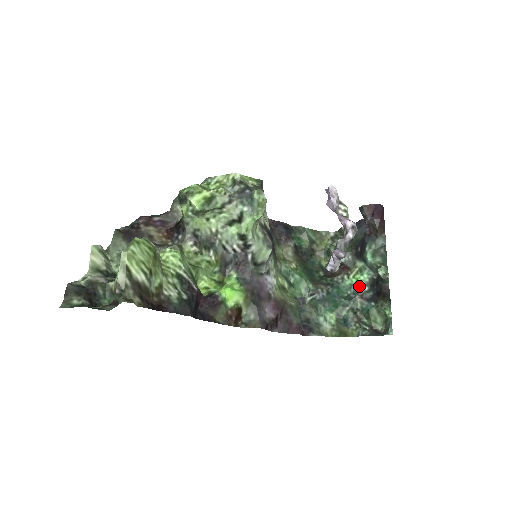
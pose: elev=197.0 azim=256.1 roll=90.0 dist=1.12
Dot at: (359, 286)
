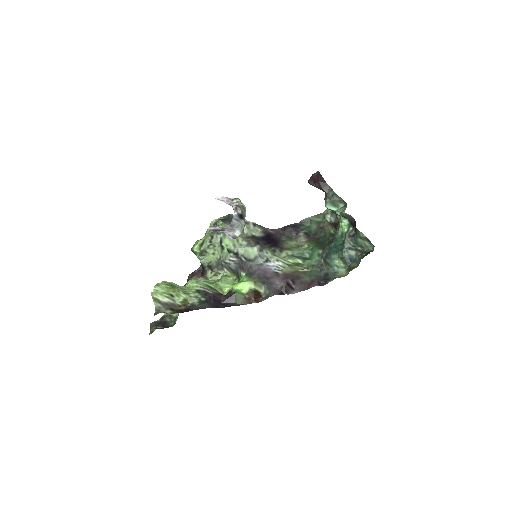
Dot at: (344, 231)
